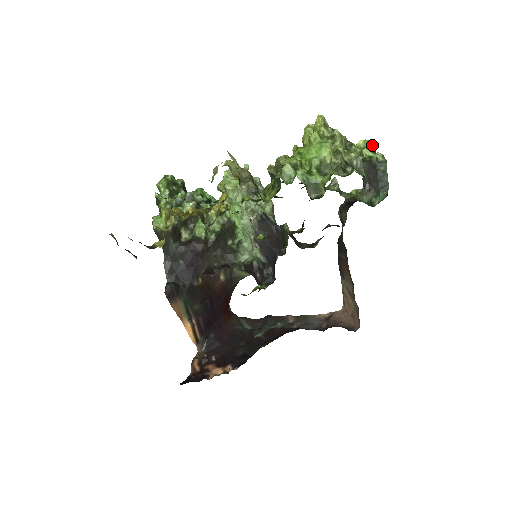
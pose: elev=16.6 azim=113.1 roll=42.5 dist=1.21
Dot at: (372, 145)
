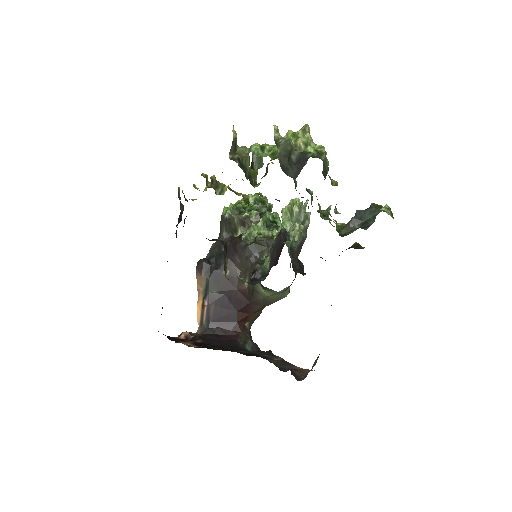
Dot at: (324, 150)
